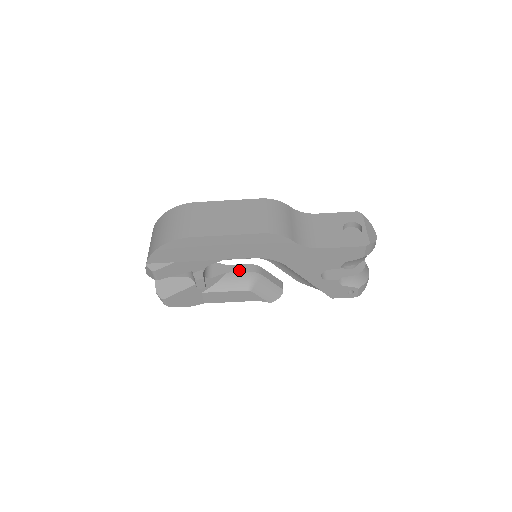
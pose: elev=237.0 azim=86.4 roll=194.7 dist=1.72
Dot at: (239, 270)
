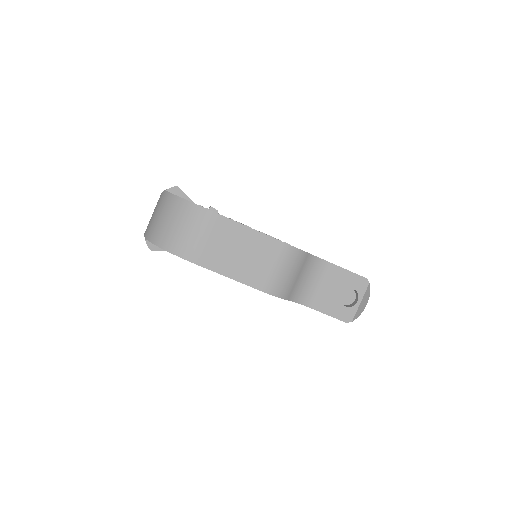
Dot at: occluded
